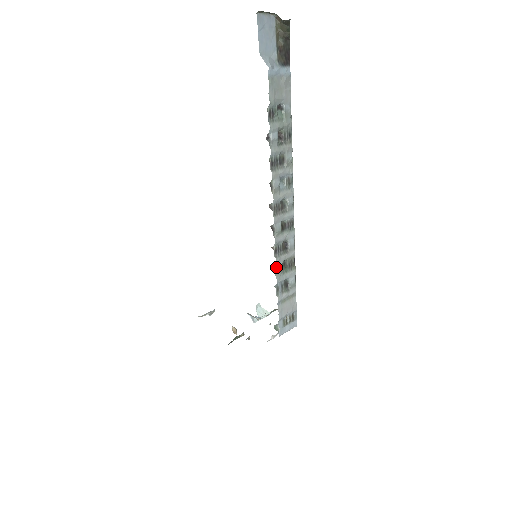
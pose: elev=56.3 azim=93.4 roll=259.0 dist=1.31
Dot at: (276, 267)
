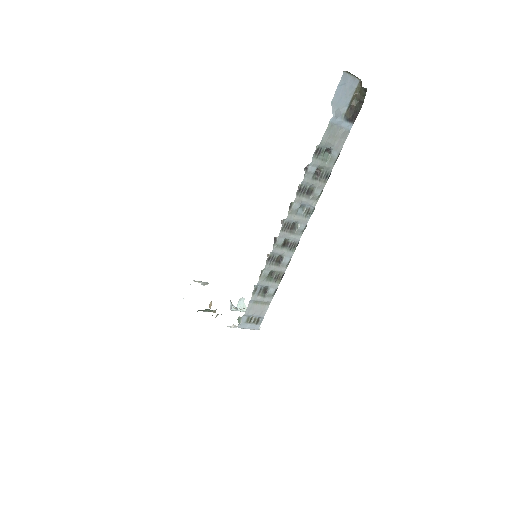
Dot at: (263, 271)
